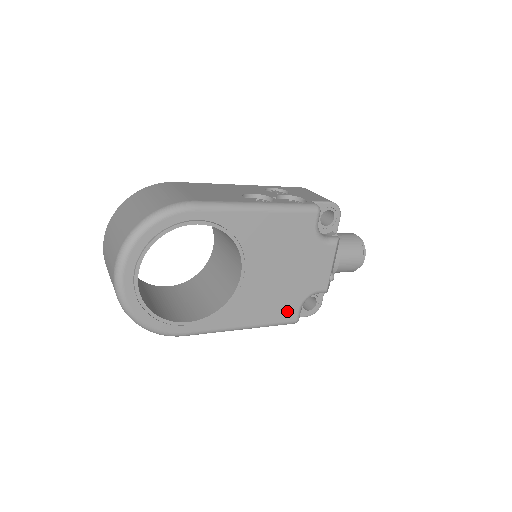
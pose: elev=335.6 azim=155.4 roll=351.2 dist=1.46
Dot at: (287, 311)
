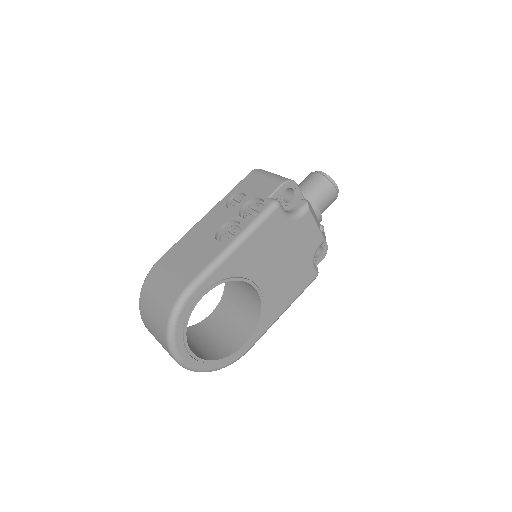
Dot at: (306, 277)
